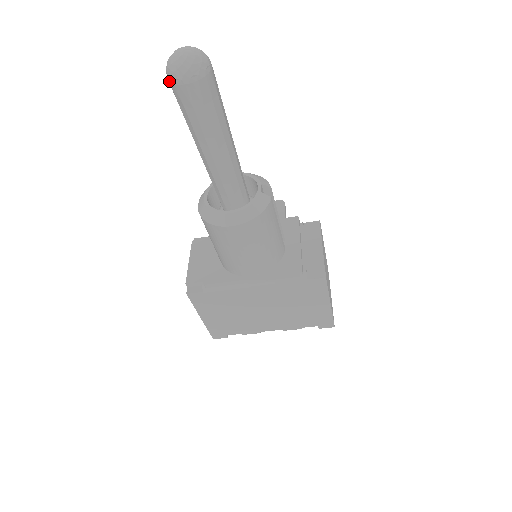
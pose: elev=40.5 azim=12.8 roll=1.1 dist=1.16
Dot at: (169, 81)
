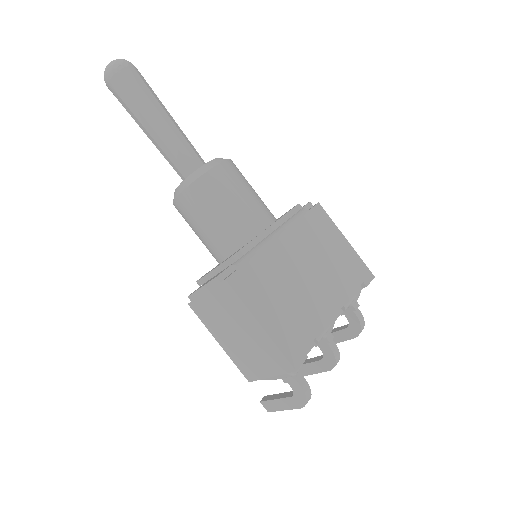
Dot at: (112, 75)
